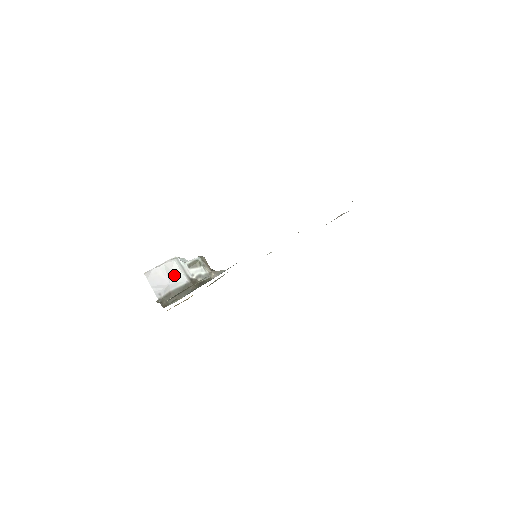
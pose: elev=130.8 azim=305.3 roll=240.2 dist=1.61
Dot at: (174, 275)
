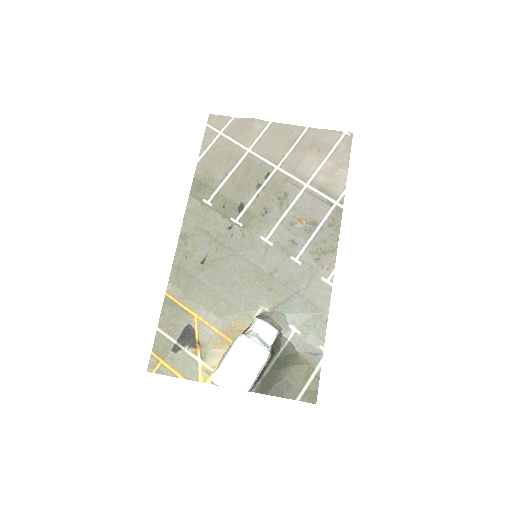
Dot at: occluded
